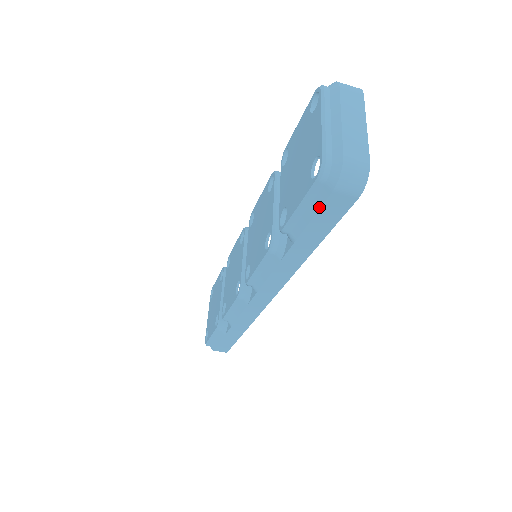
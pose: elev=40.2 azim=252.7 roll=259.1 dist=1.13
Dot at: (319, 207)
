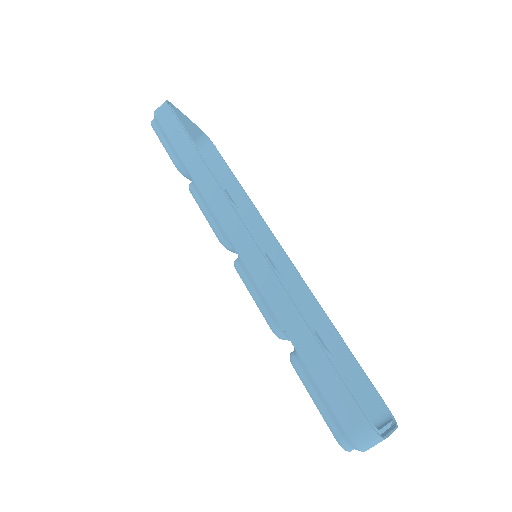
Dot at: (162, 129)
